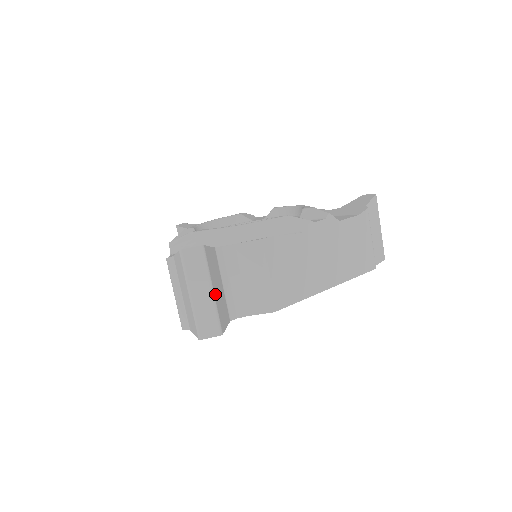
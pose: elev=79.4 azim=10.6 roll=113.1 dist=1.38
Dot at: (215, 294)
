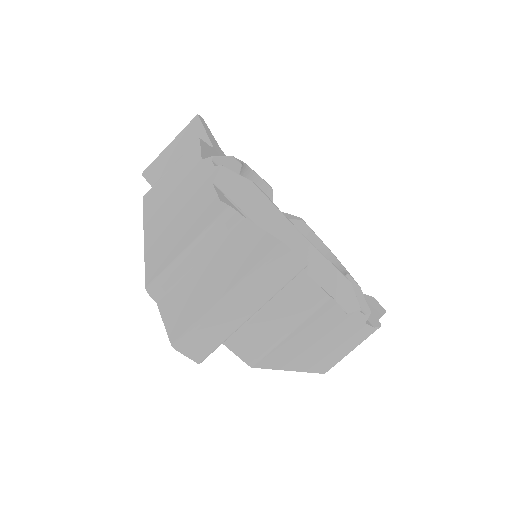
Dot at: (247, 318)
